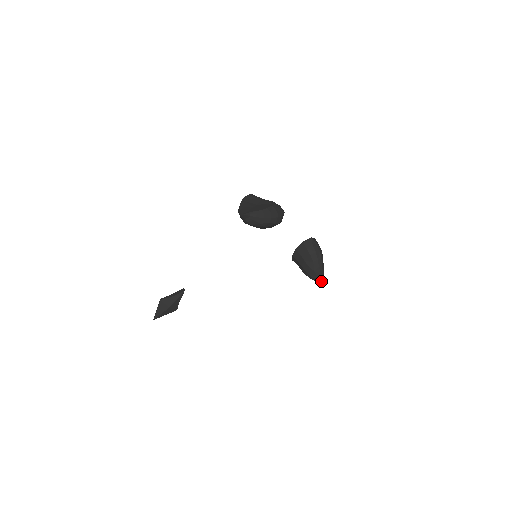
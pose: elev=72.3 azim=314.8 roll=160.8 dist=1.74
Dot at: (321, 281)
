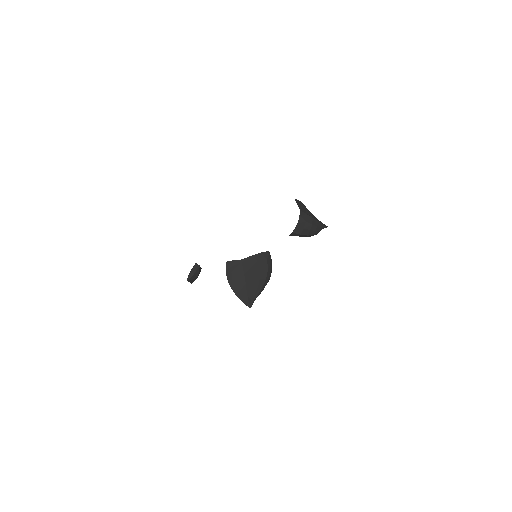
Dot at: occluded
